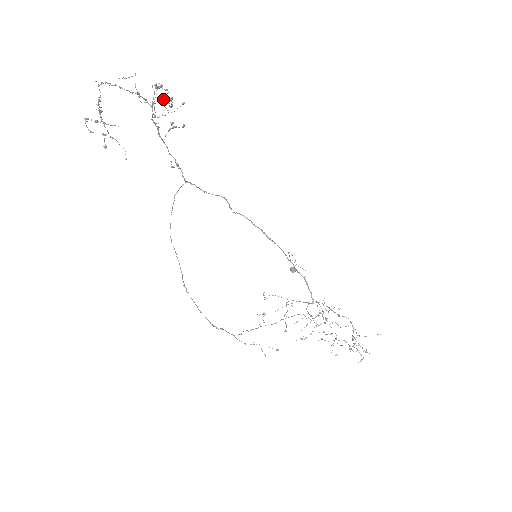
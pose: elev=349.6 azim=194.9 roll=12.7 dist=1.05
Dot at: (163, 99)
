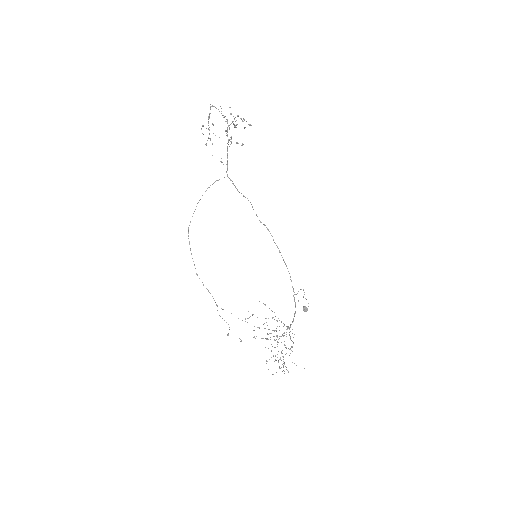
Dot at: occluded
